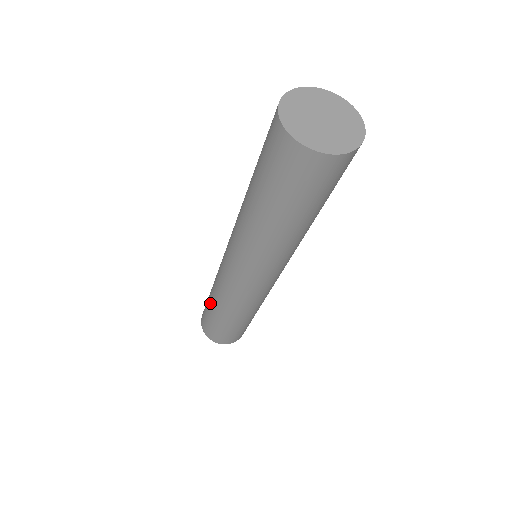
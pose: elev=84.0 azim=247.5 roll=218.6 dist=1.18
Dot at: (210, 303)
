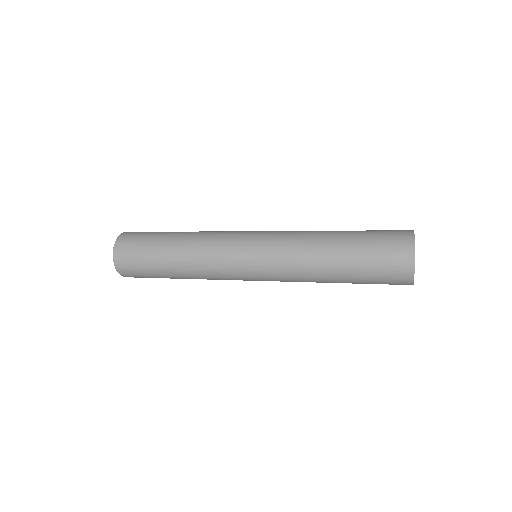
Dot at: (168, 247)
